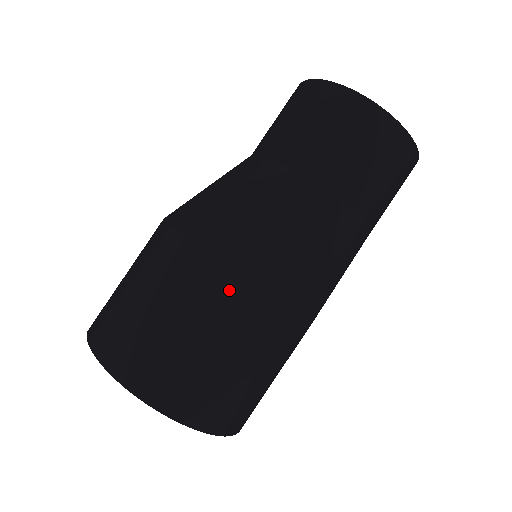
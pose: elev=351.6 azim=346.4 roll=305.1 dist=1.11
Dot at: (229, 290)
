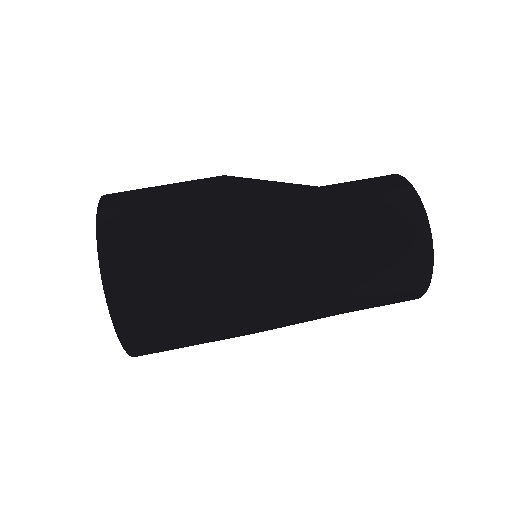
Dot at: (211, 185)
